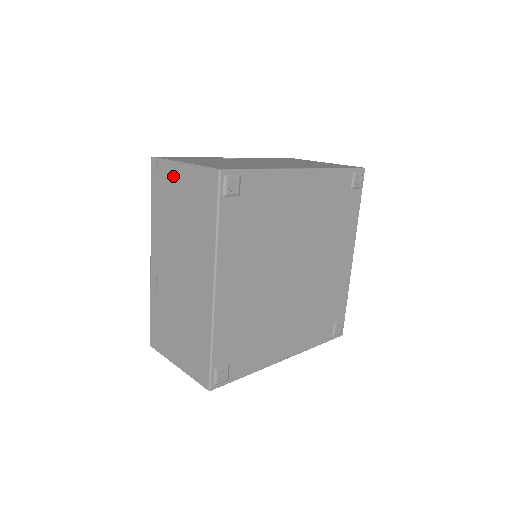
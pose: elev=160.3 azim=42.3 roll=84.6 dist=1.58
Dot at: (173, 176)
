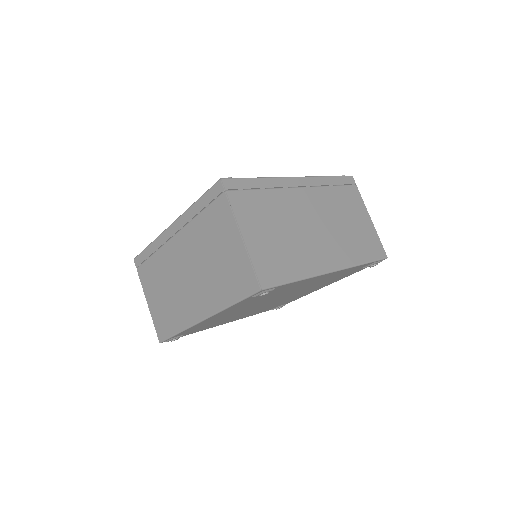
Dot at: occluded
